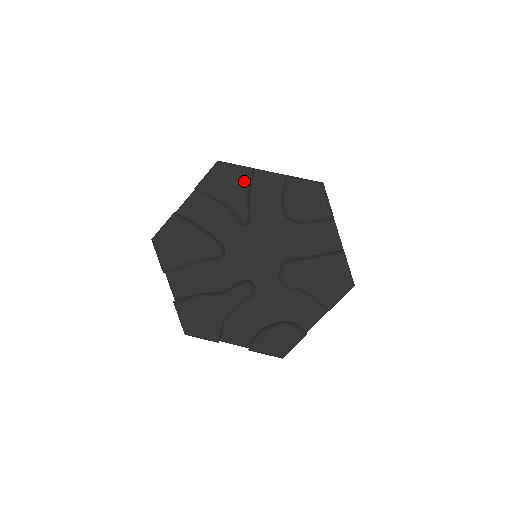
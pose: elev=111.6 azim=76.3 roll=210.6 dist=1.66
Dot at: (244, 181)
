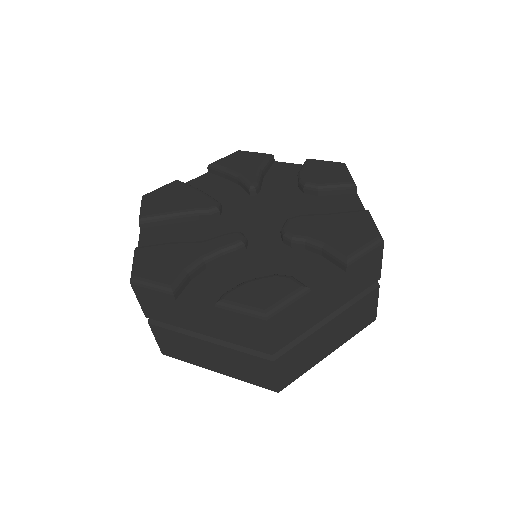
Dot at: (261, 160)
